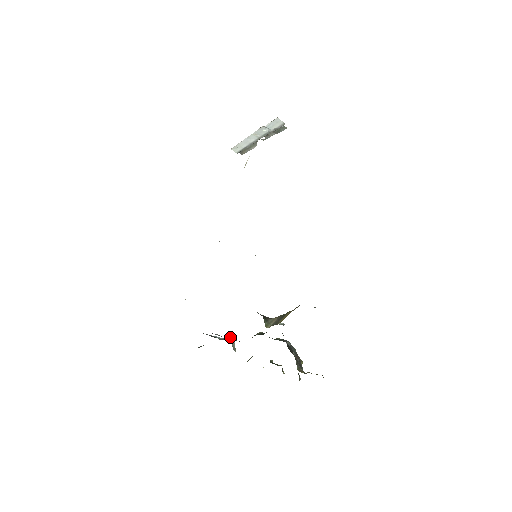
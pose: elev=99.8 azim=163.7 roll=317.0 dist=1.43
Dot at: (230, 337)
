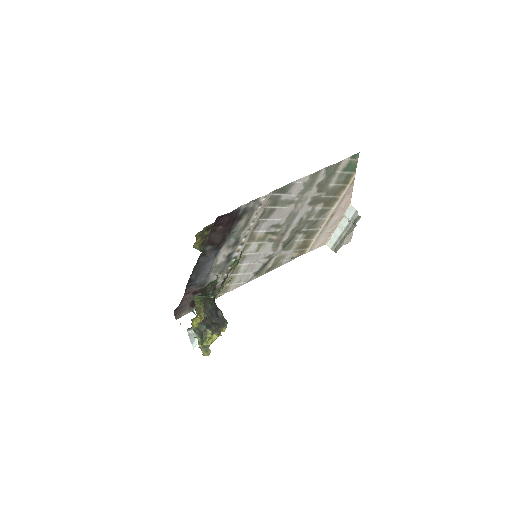
Dot at: occluded
